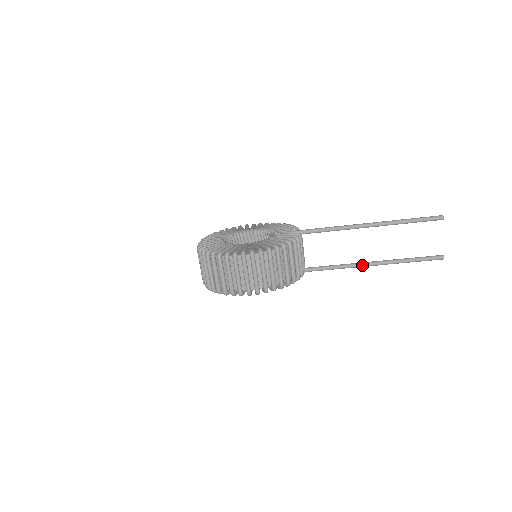
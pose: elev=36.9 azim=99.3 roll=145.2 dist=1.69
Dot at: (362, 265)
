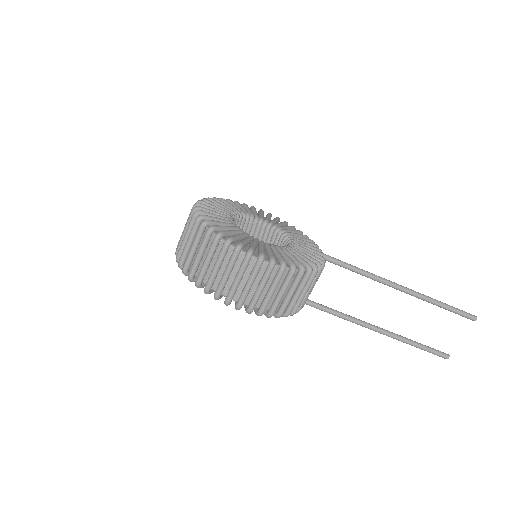
Dot at: (366, 325)
